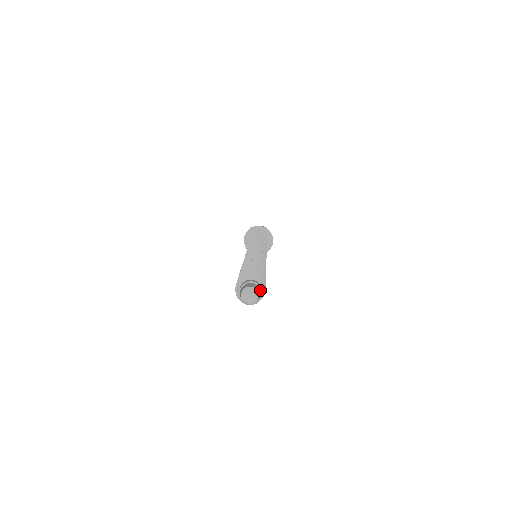
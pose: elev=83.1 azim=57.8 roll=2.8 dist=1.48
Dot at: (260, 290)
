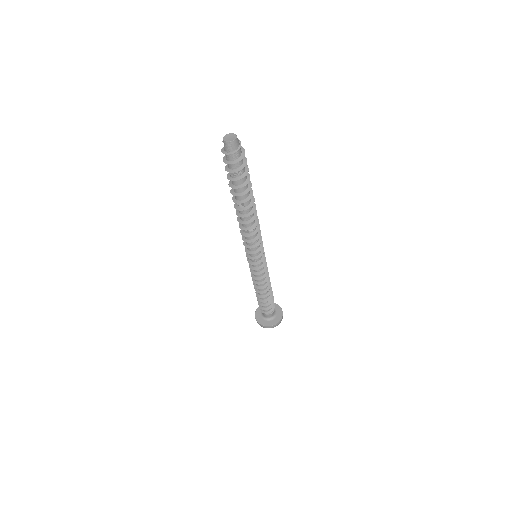
Dot at: (239, 145)
